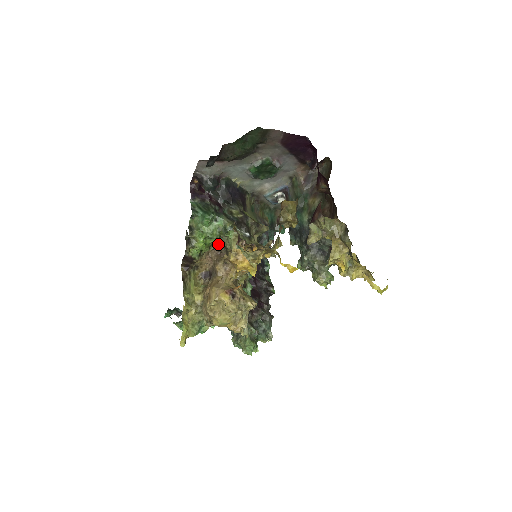
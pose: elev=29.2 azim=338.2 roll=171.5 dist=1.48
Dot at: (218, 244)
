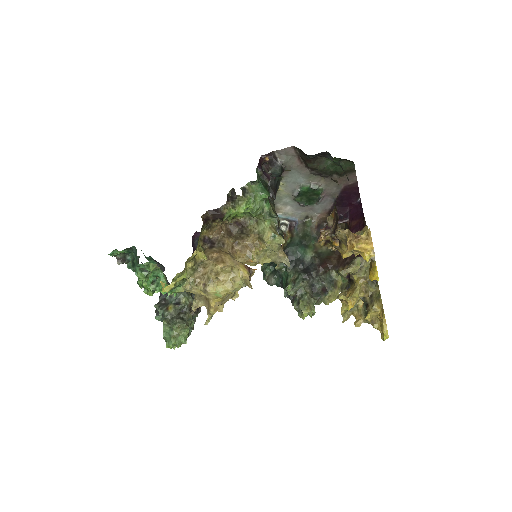
Dot at: (239, 222)
